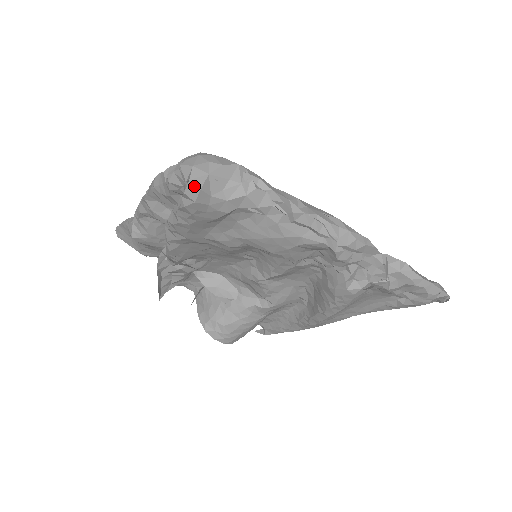
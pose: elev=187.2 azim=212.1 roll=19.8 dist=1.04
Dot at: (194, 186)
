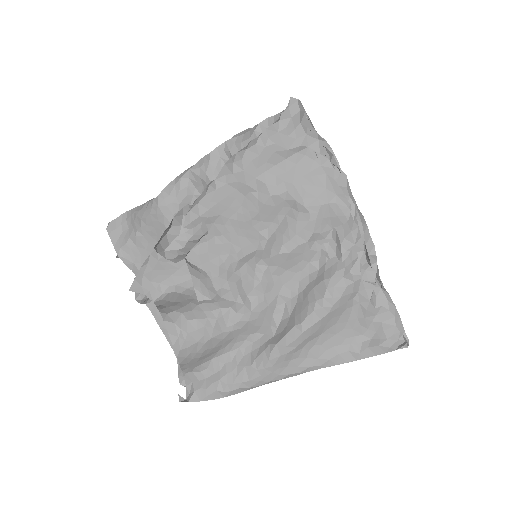
Dot at: (298, 107)
